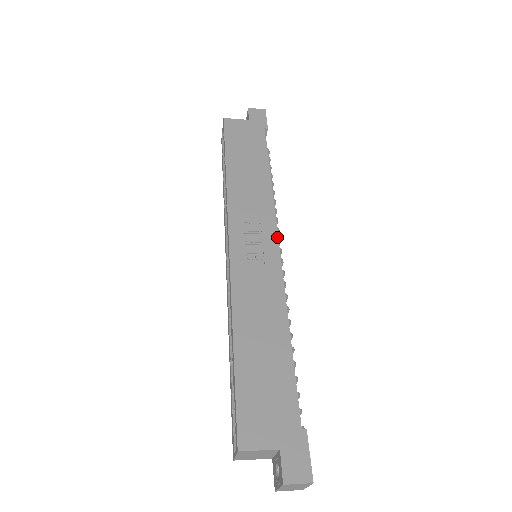
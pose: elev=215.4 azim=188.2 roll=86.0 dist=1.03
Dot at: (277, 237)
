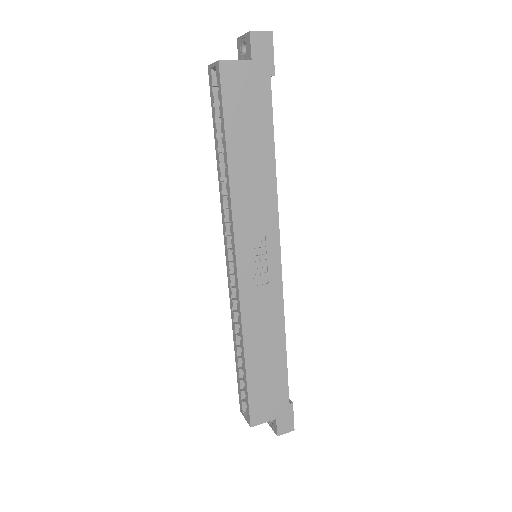
Dot at: (280, 249)
